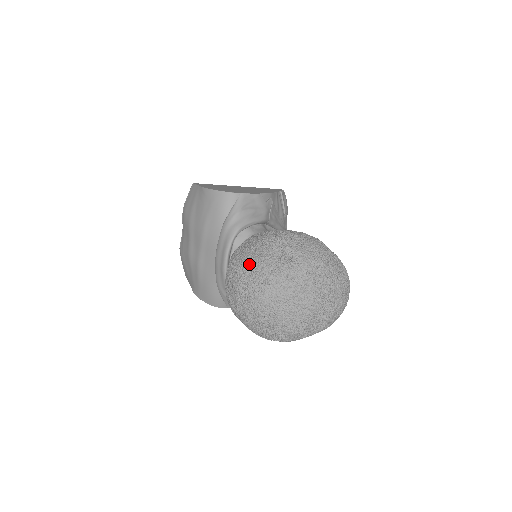
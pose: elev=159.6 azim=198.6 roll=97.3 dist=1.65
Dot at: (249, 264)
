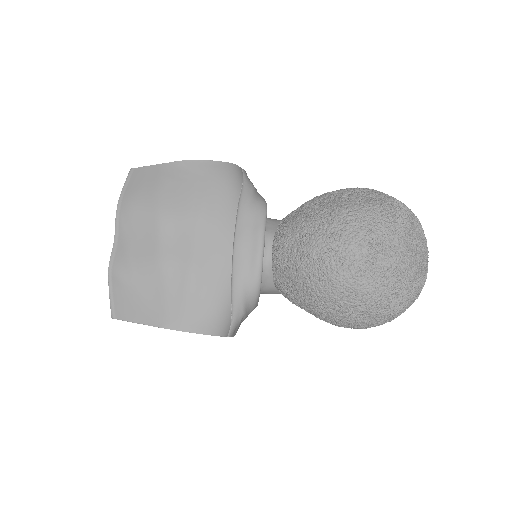
Dot at: (367, 209)
